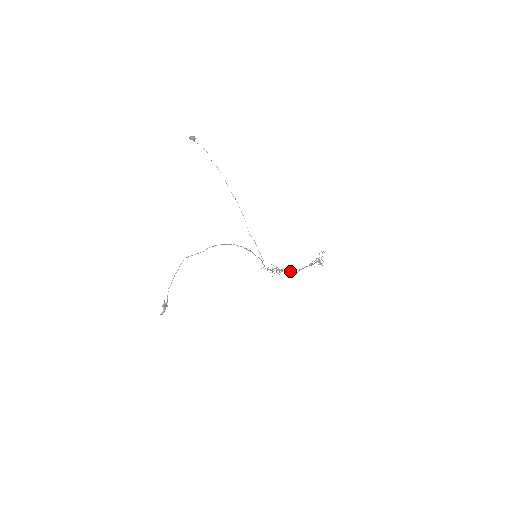
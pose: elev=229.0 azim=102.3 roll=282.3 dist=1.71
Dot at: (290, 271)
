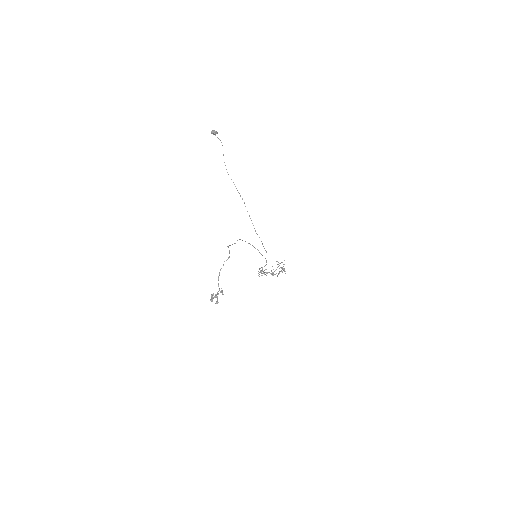
Dot at: (276, 273)
